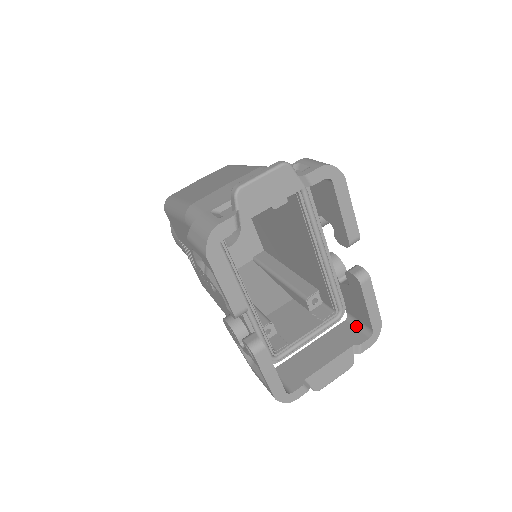
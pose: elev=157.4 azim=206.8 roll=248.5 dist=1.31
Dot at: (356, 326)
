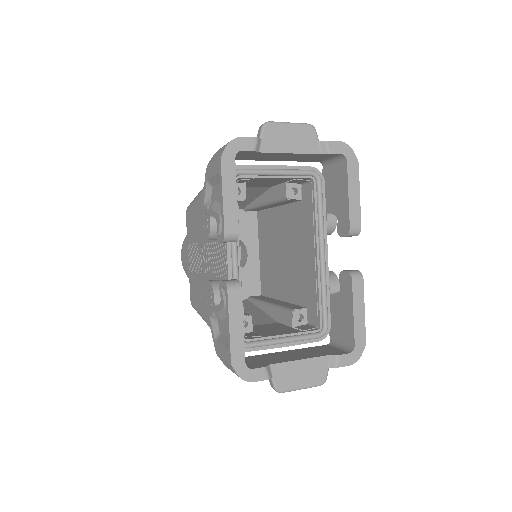
Dot at: (337, 347)
